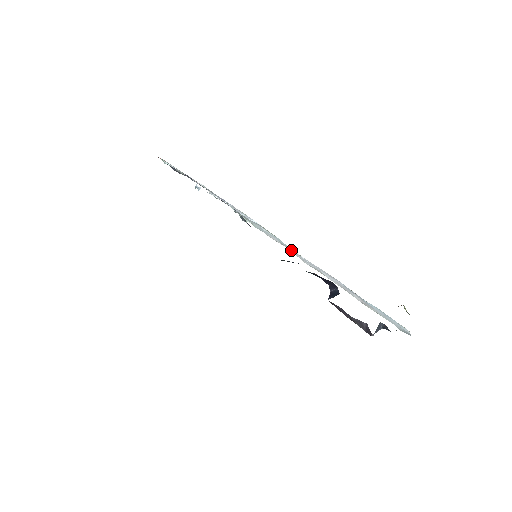
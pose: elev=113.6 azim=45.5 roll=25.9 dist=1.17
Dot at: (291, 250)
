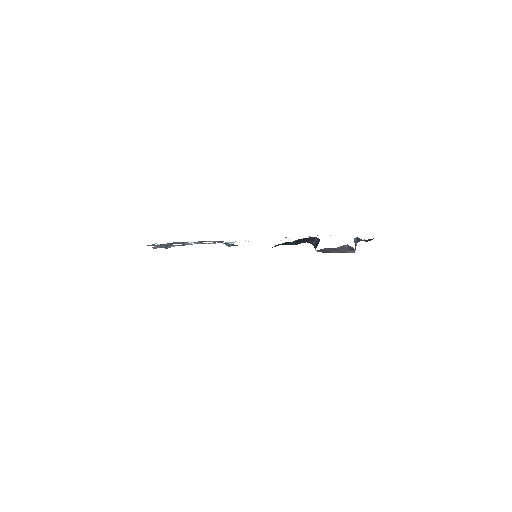
Dot at: occluded
